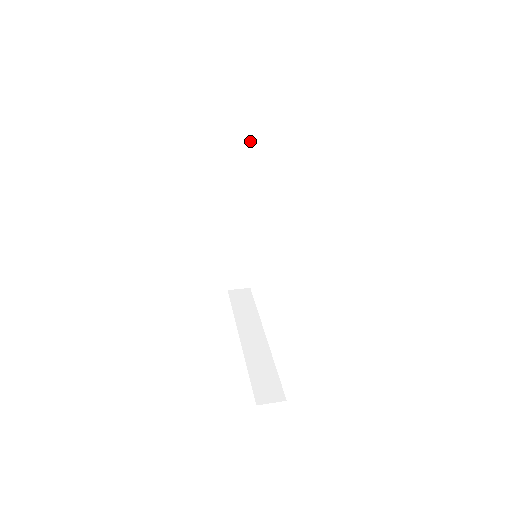
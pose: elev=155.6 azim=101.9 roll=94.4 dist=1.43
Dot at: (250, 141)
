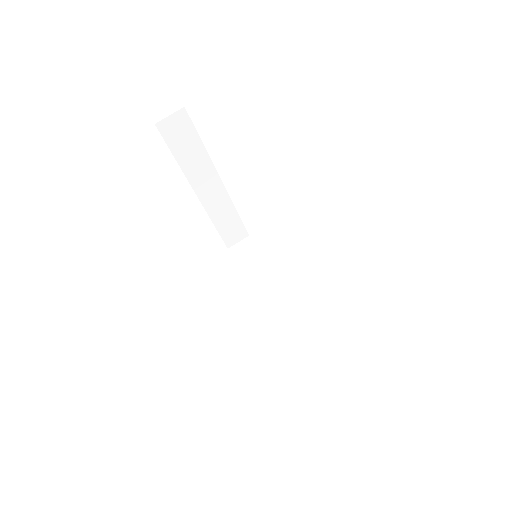
Dot at: occluded
